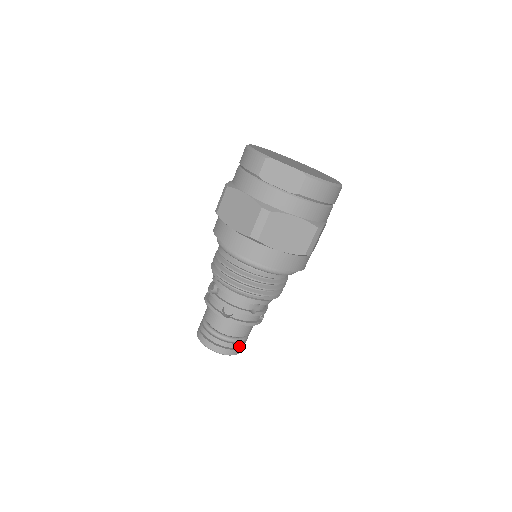
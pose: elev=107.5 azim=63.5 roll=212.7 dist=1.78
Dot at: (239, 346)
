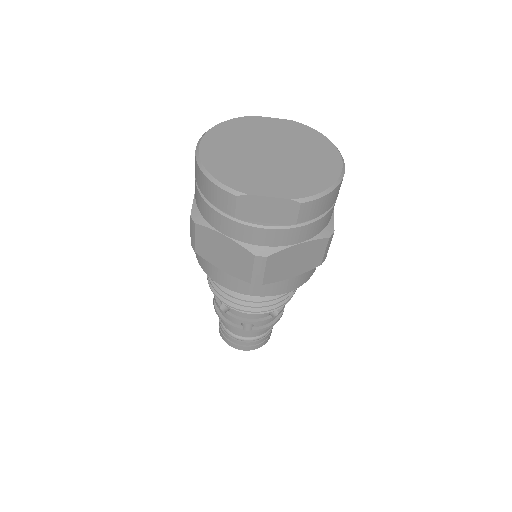
Dot at: (269, 334)
